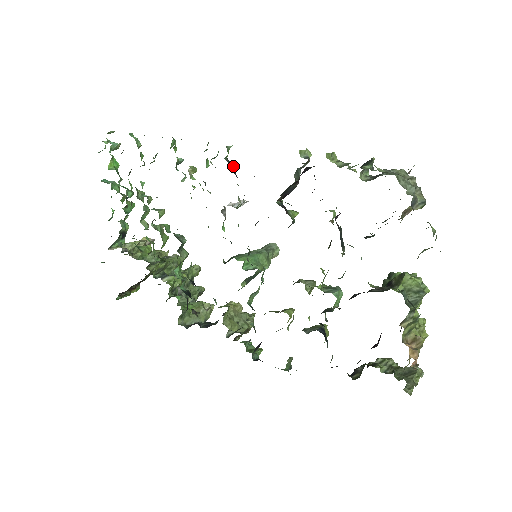
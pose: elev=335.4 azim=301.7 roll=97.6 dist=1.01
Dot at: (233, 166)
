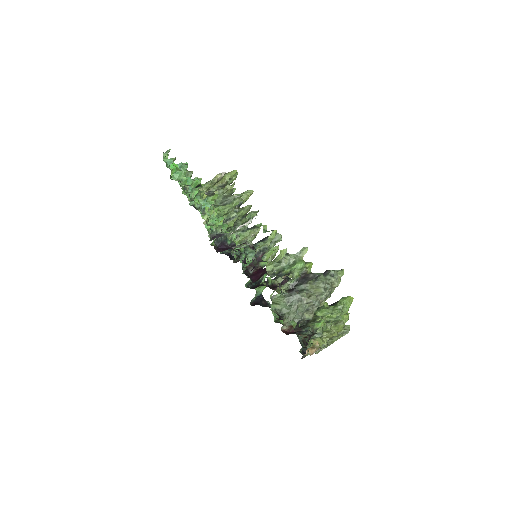
Dot at: (223, 238)
